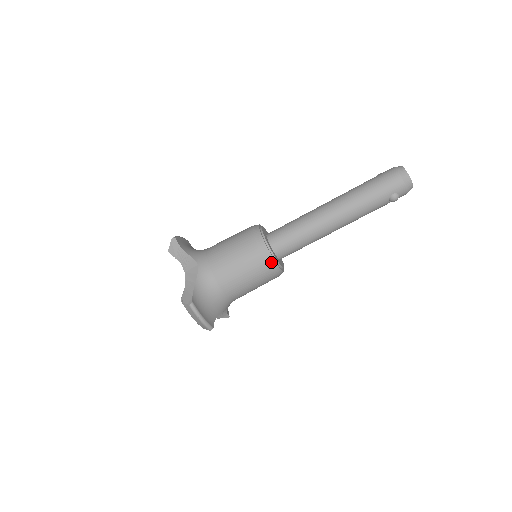
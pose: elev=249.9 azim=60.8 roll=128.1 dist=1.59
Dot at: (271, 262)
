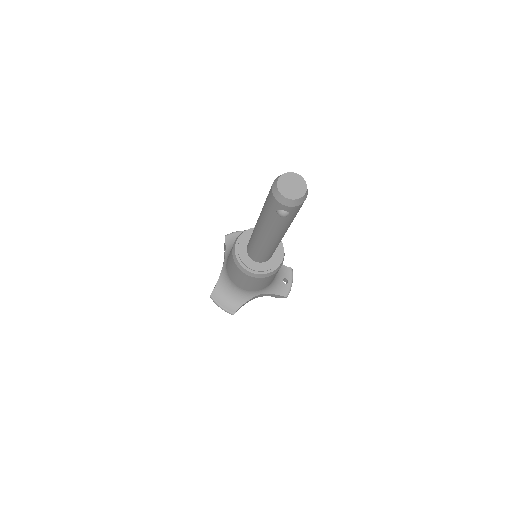
Dot at: (242, 269)
